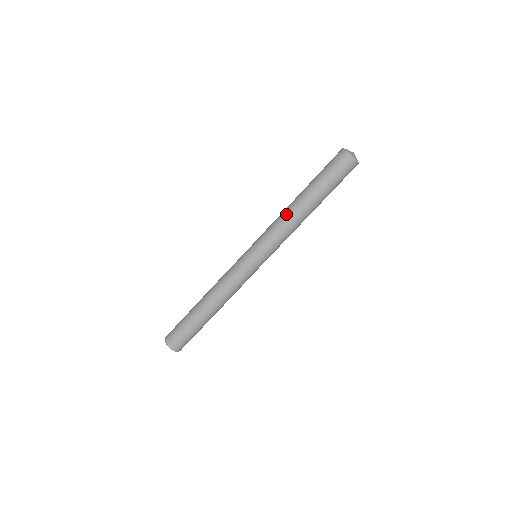
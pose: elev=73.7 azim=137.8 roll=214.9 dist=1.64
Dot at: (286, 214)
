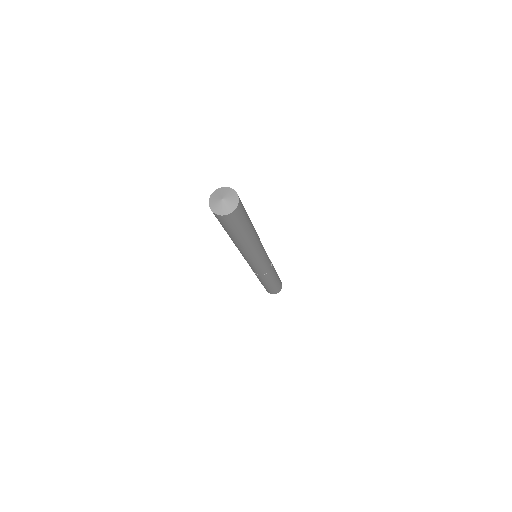
Dot at: occluded
